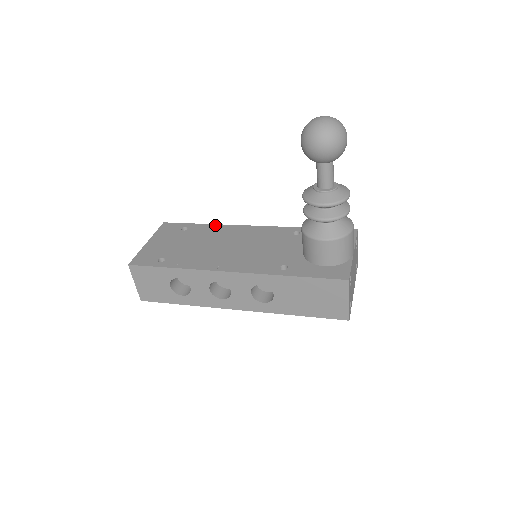
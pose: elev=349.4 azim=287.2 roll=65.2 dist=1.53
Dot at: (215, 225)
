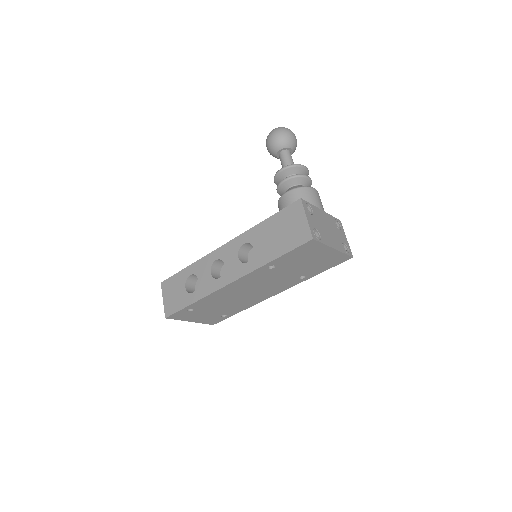
Dot at: occluded
